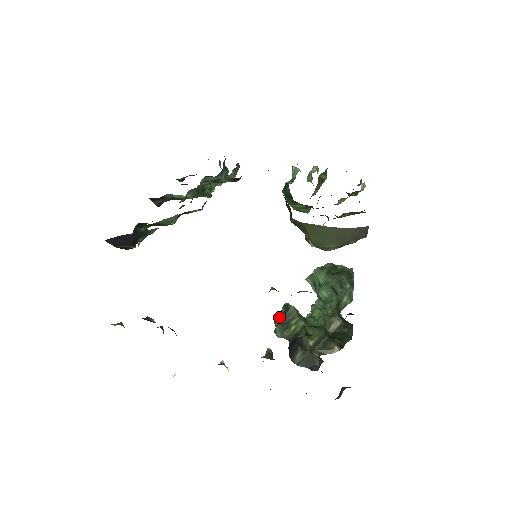
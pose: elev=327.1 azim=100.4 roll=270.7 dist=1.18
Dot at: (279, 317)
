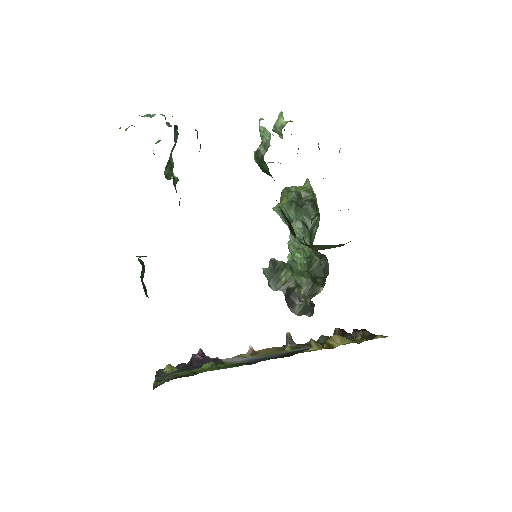
Dot at: (269, 272)
